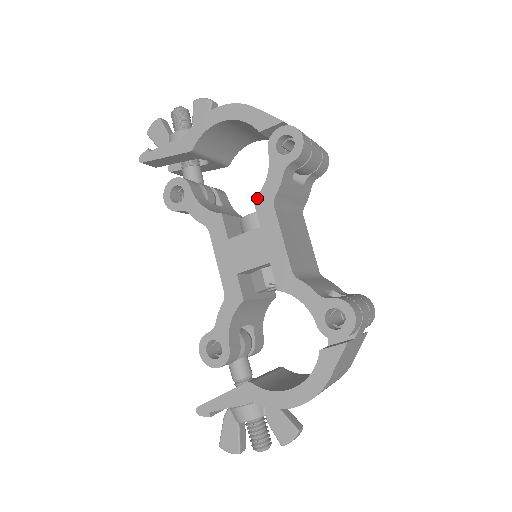
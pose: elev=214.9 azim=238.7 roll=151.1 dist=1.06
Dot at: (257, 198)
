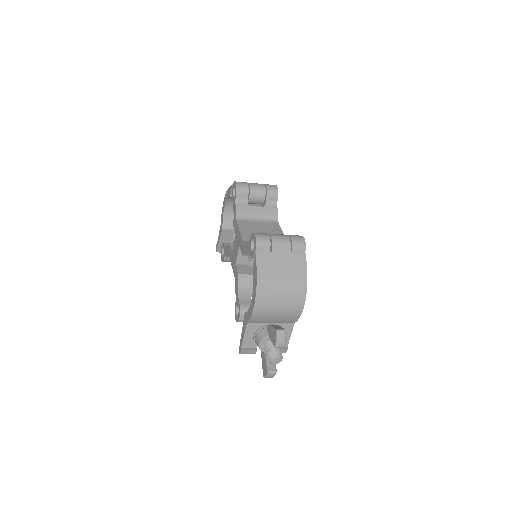
Dot at: (233, 223)
